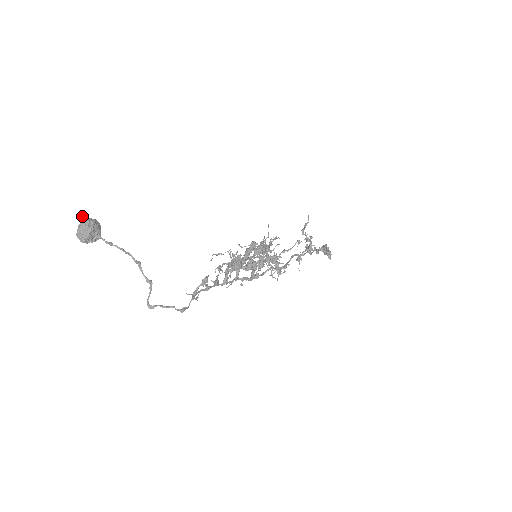
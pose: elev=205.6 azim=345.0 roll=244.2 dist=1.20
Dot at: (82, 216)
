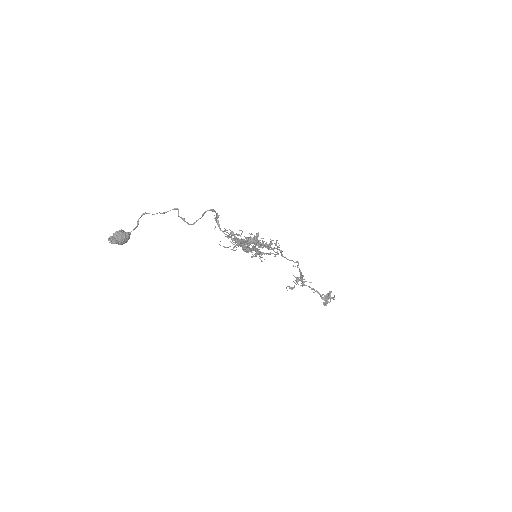
Dot at: (111, 237)
